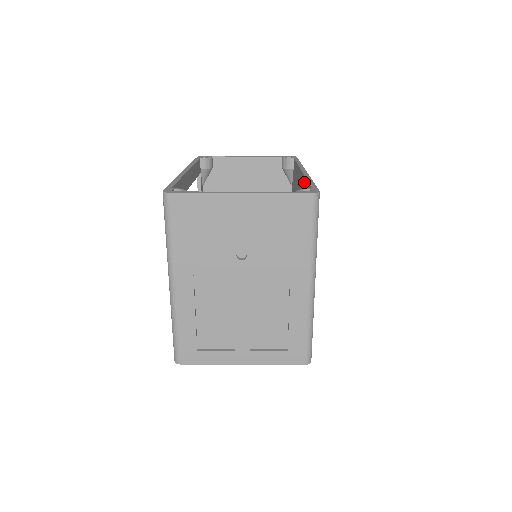
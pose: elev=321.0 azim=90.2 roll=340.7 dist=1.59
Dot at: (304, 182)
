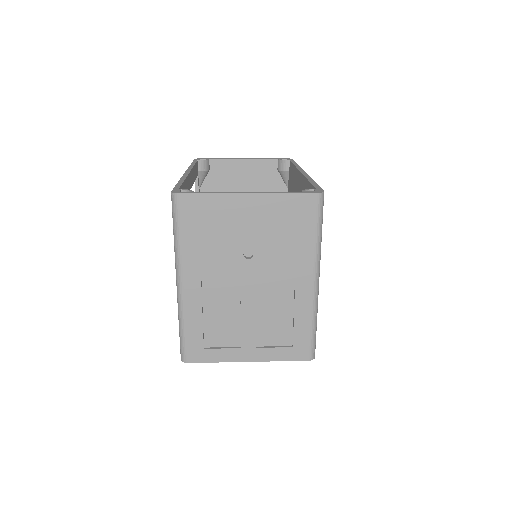
Dot at: (305, 183)
